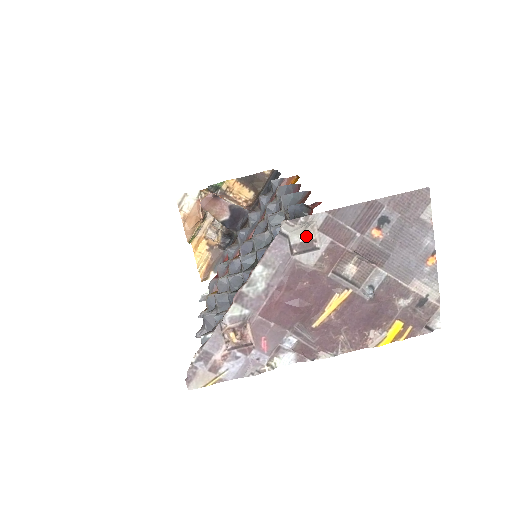
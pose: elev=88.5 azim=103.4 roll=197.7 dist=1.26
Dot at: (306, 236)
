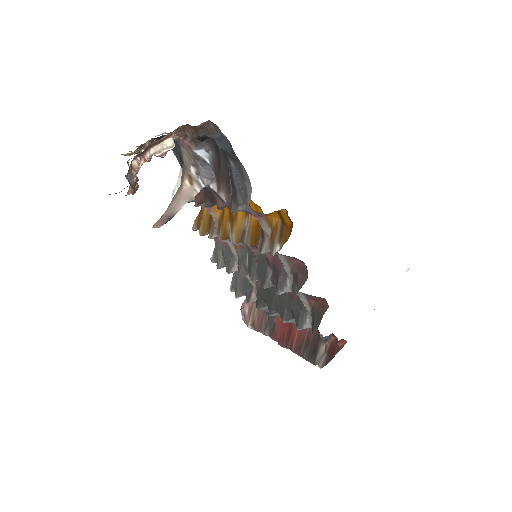
Dot at: occluded
